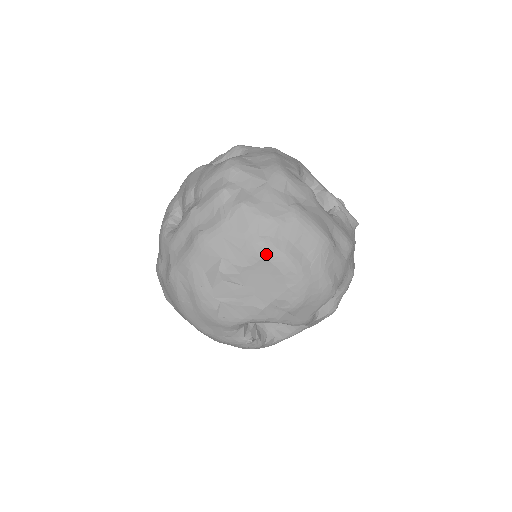
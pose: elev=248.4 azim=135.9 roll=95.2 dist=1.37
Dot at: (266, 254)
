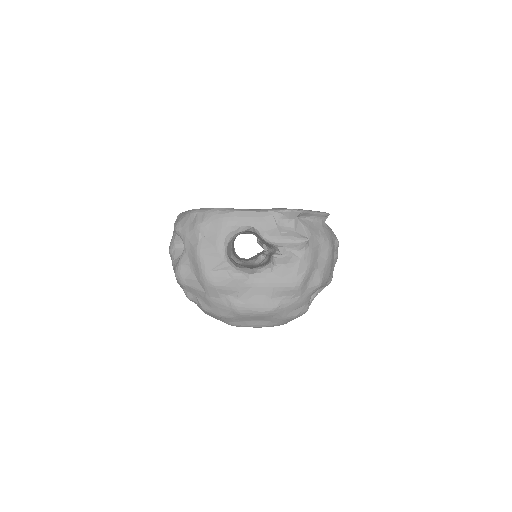
Dot at: occluded
